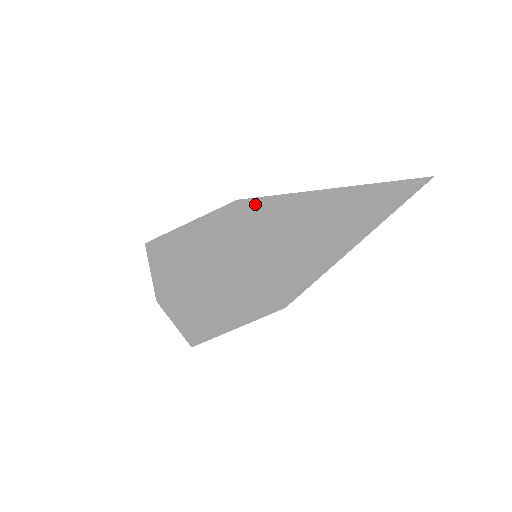
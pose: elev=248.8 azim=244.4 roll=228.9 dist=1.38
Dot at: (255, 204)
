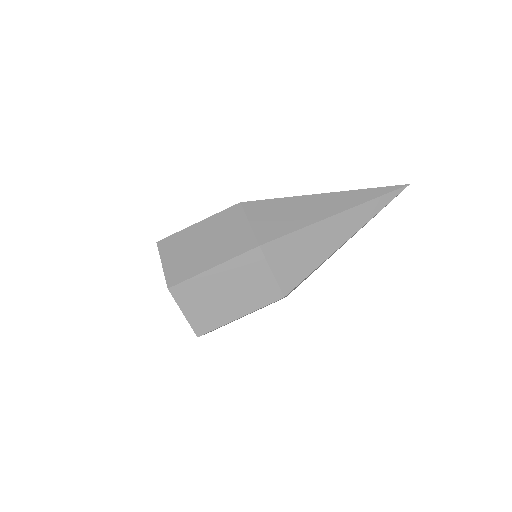
Dot at: (256, 205)
